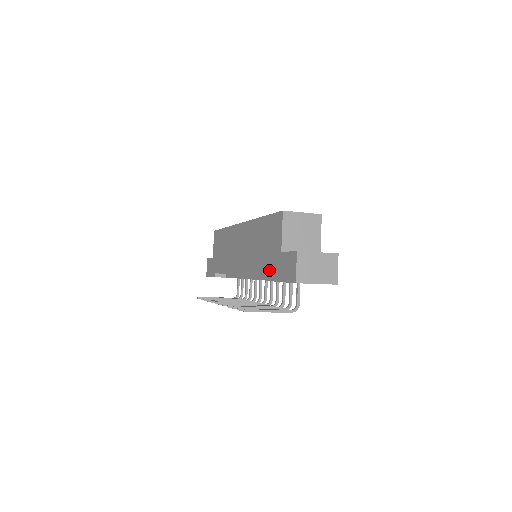
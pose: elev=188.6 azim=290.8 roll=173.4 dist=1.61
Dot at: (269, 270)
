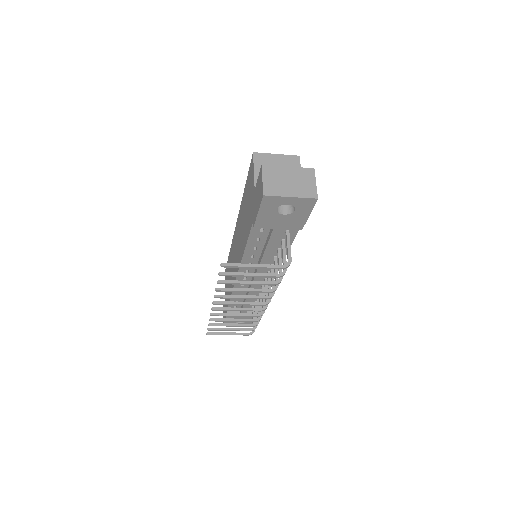
Dot at: (250, 224)
